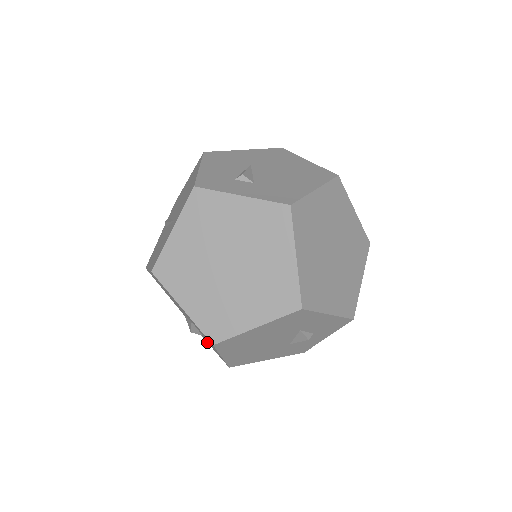
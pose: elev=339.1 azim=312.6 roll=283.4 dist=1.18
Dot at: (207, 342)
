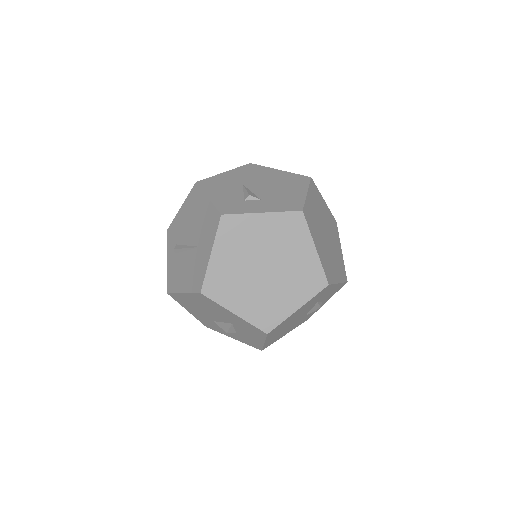
Dot at: (234, 338)
